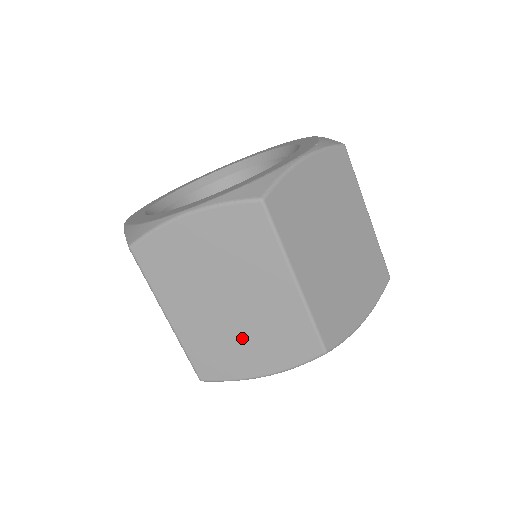
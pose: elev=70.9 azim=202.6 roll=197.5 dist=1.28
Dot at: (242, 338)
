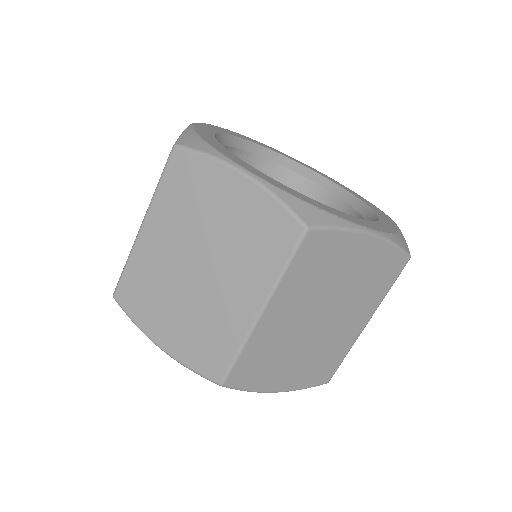
Dot at: (176, 304)
